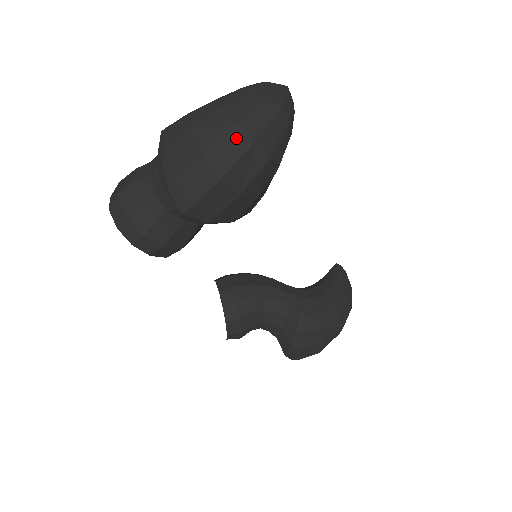
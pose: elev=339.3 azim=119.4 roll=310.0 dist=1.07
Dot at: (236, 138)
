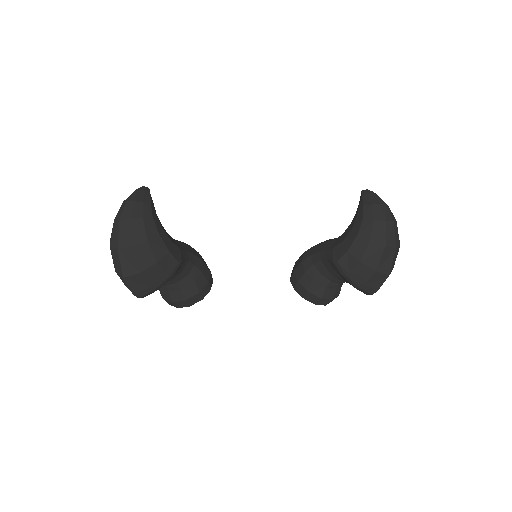
Dot at: (114, 254)
